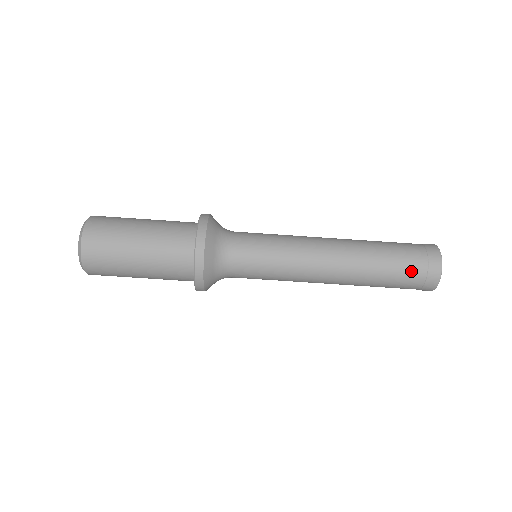
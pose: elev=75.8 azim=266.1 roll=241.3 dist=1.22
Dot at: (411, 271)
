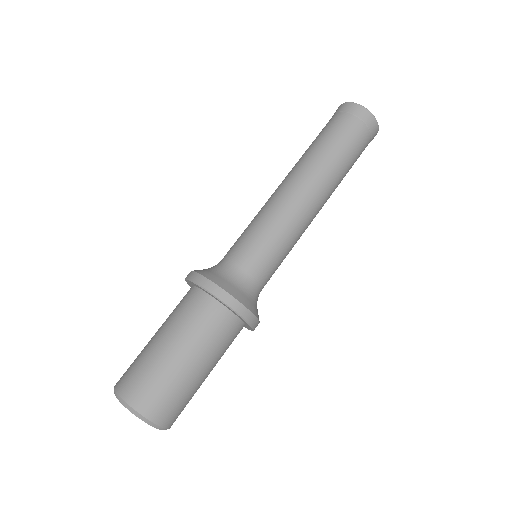
Dot at: (346, 128)
